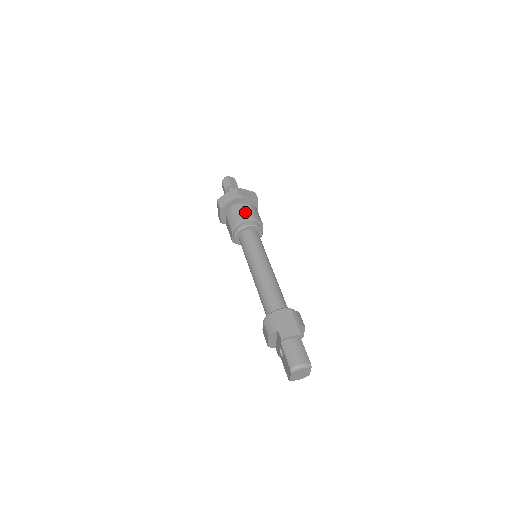
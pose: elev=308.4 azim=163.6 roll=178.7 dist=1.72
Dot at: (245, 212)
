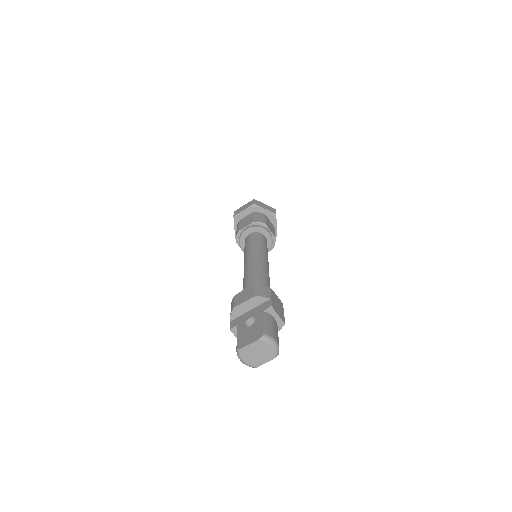
Dot at: (271, 226)
